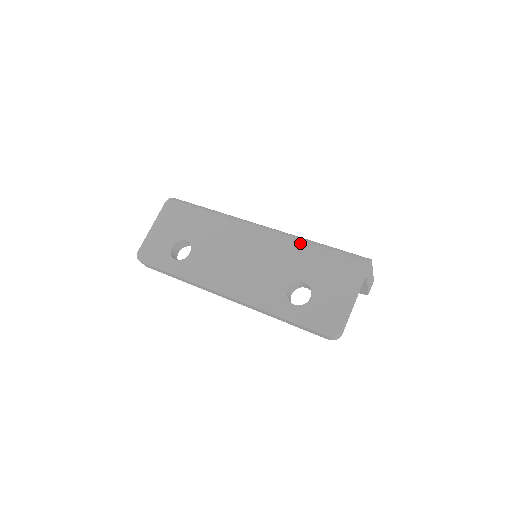
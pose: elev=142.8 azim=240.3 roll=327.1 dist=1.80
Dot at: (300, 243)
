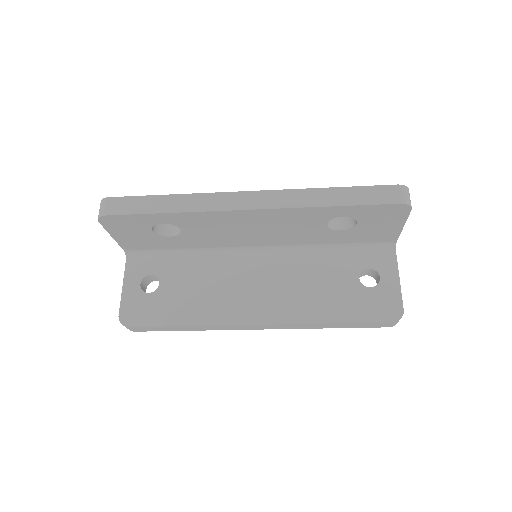
Dot at: occluded
